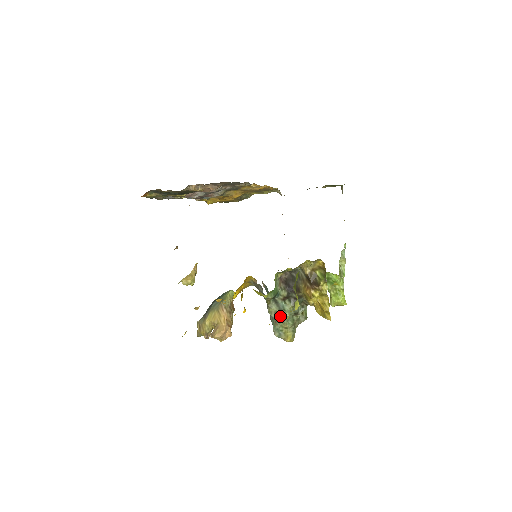
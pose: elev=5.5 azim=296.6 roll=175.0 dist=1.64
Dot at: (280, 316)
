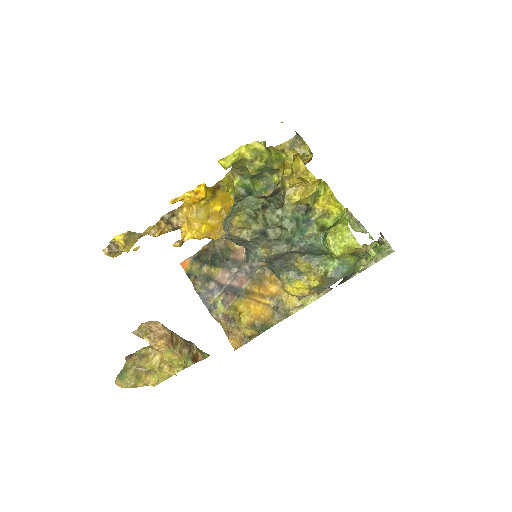
Dot at: (241, 198)
